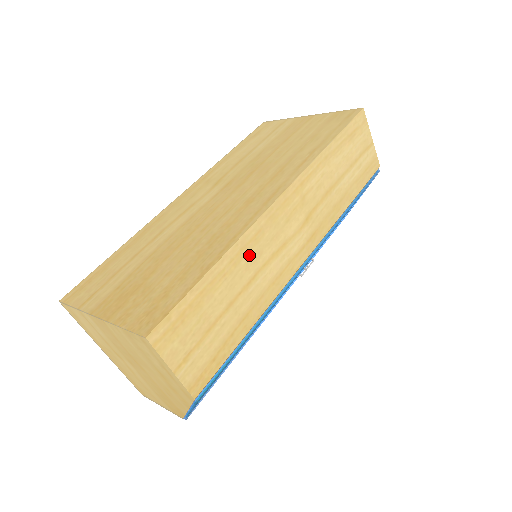
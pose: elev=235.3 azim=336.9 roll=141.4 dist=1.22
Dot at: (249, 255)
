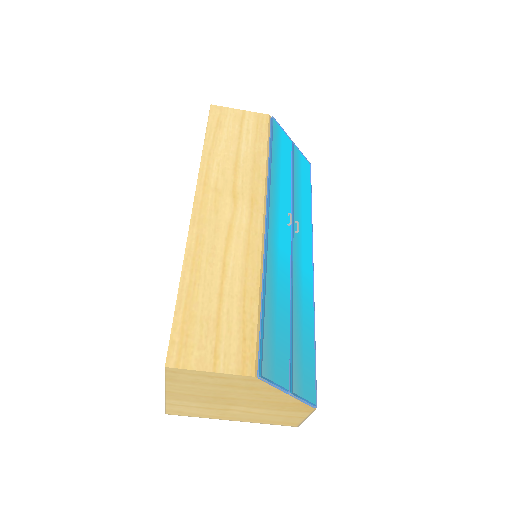
Dot at: (204, 257)
